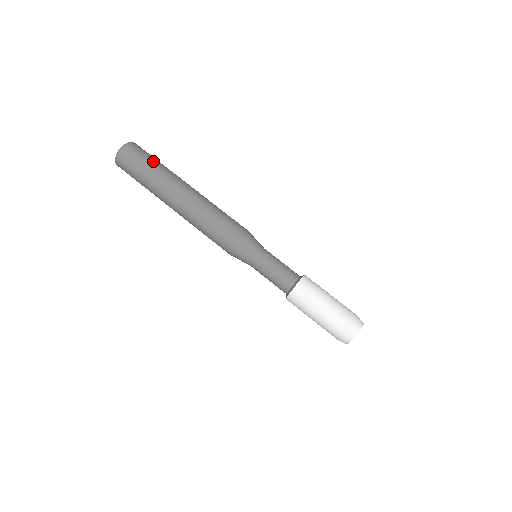
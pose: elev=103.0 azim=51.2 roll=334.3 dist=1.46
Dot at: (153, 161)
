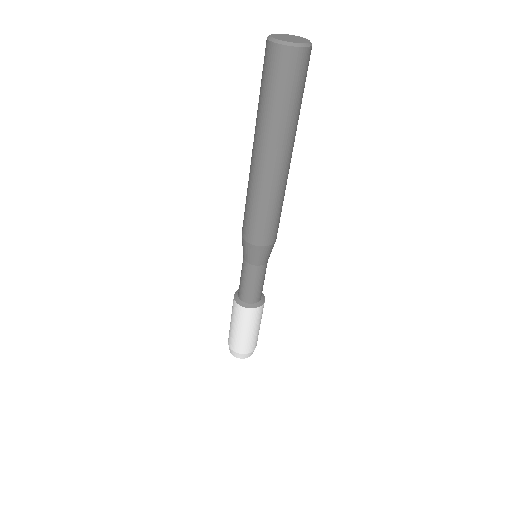
Dot at: (290, 100)
